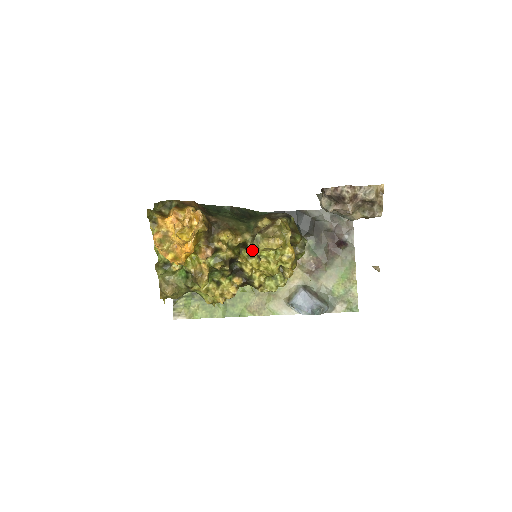
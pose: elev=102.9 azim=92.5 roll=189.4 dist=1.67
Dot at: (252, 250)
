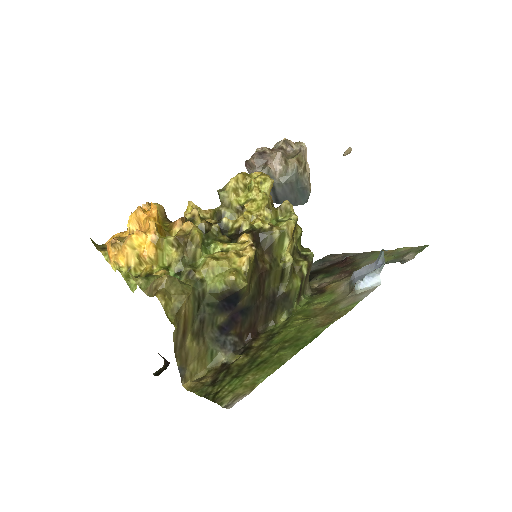
Dot at: (232, 219)
